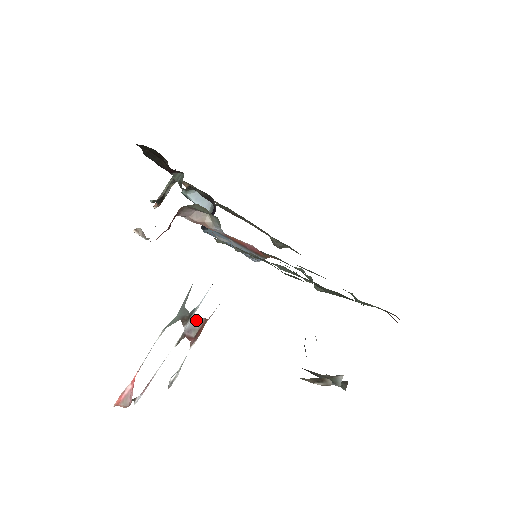
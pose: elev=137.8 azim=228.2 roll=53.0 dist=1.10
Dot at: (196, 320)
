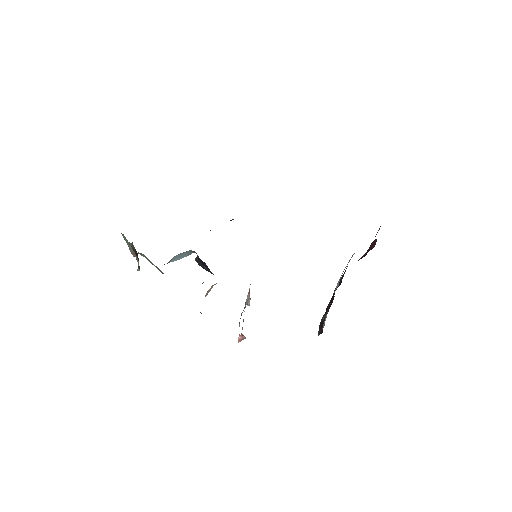
Dot at: (247, 299)
